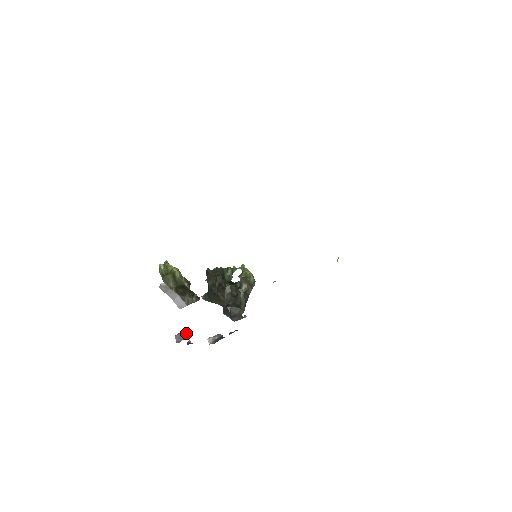
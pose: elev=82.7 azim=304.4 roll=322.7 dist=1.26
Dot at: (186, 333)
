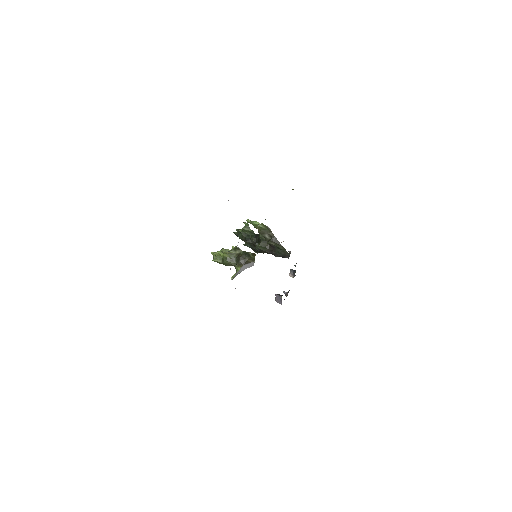
Dot at: (278, 297)
